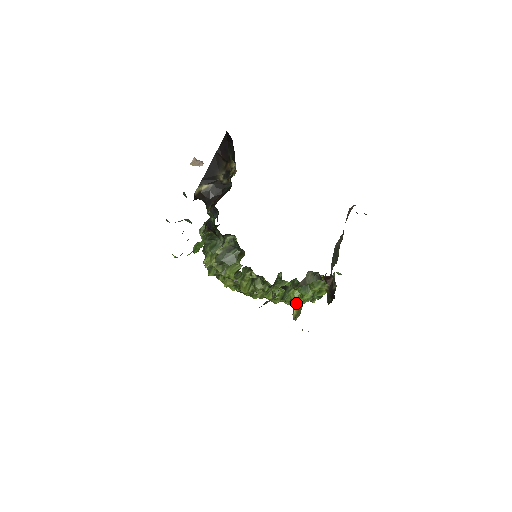
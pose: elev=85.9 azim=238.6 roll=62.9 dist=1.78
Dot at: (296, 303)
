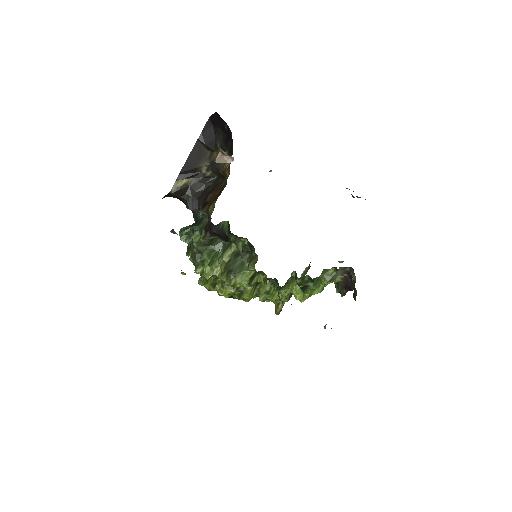
Dot at: (300, 299)
